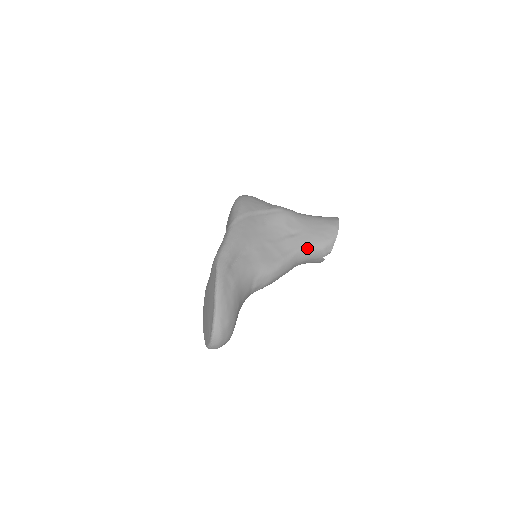
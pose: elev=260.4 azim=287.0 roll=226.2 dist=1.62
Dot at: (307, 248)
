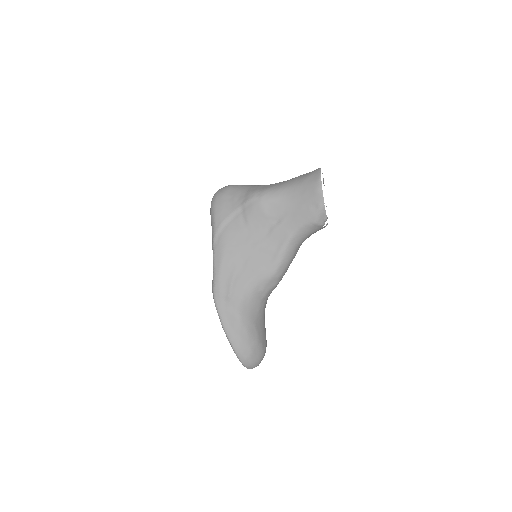
Dot at: (298, 230)
